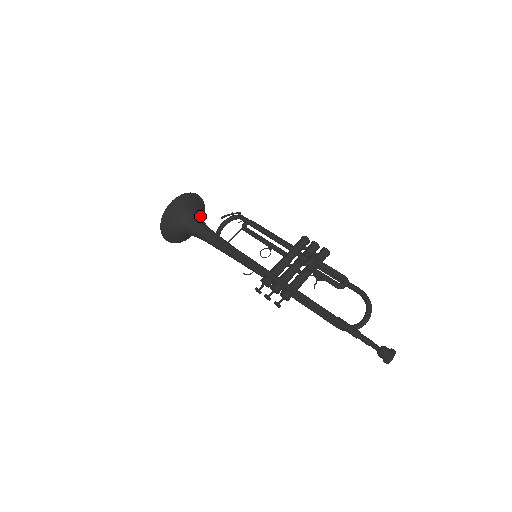
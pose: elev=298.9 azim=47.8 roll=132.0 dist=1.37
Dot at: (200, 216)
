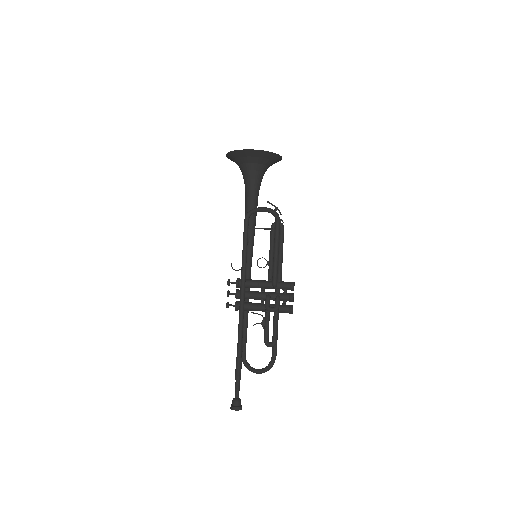
Dot at: (264, 172)
